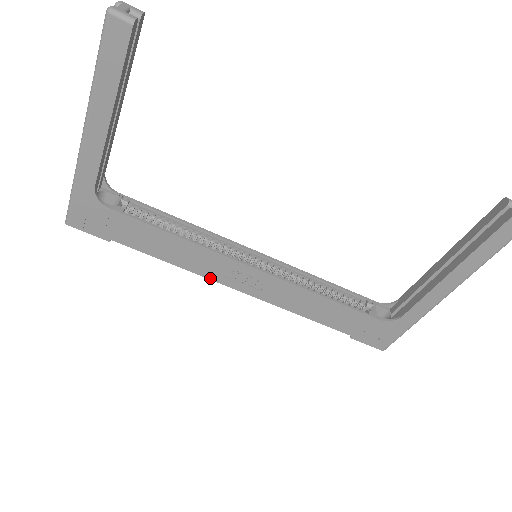
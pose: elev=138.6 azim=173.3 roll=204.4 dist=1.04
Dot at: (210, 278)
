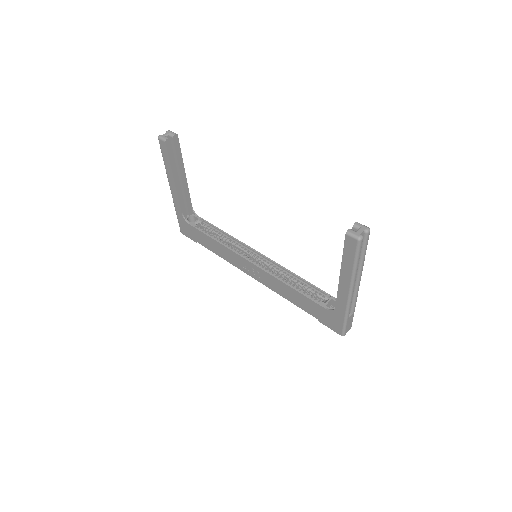
Dot at: (238, 268)
